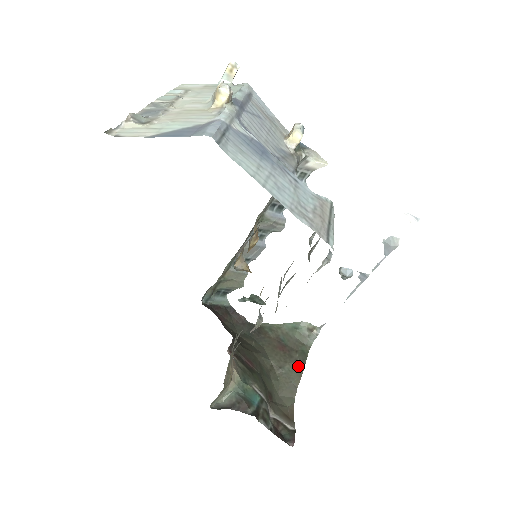
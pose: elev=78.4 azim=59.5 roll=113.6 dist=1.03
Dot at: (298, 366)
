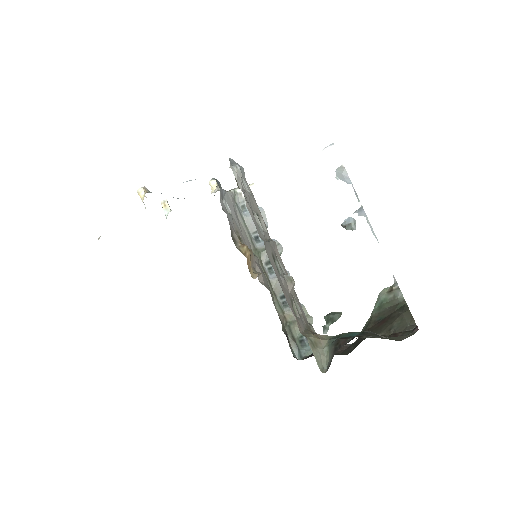
Dot at: (403, 315)
